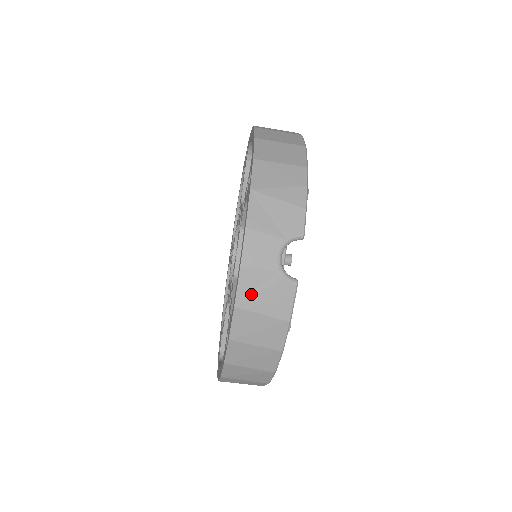
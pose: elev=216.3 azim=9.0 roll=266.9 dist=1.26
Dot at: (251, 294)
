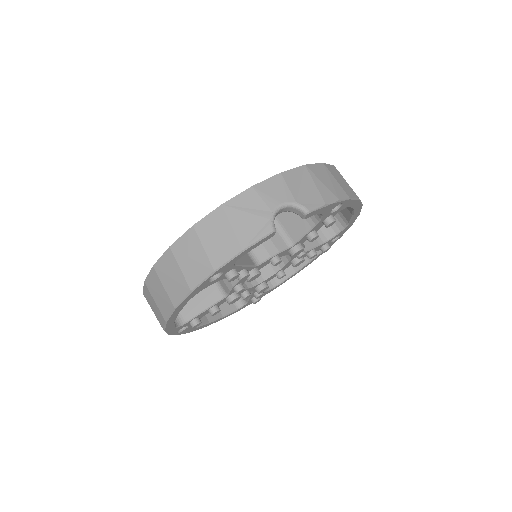
Dot at: (240, 208)
